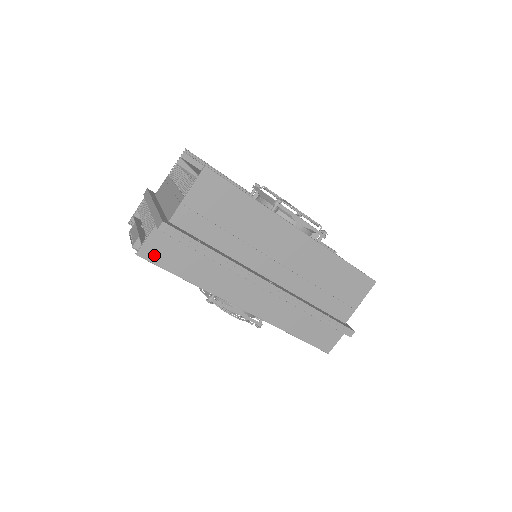
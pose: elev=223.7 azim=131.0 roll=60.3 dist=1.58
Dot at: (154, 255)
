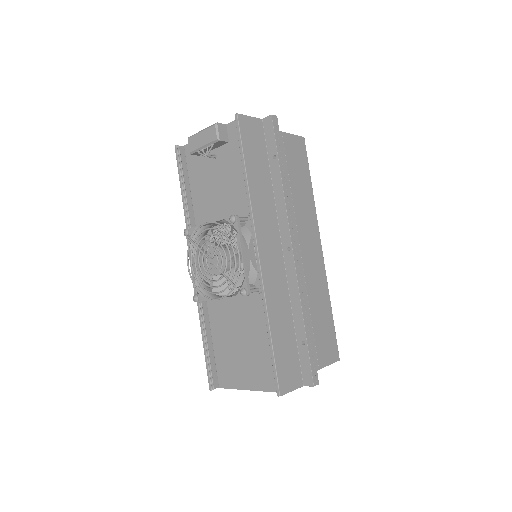
Dot at: (245, 130)
